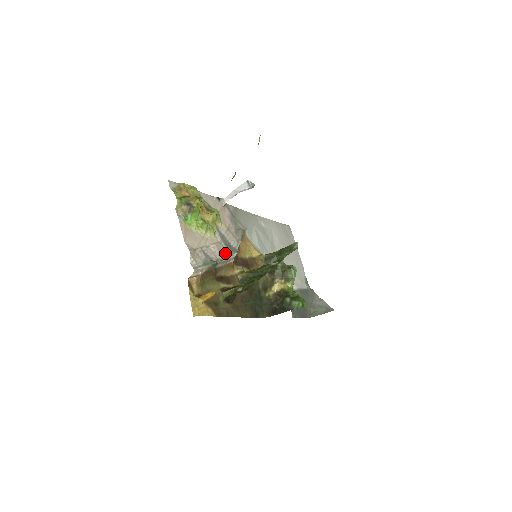
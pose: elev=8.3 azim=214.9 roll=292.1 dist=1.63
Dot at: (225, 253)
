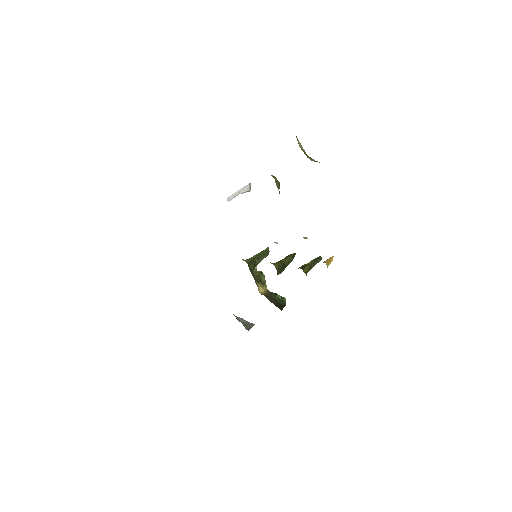
Dot at: occluded
